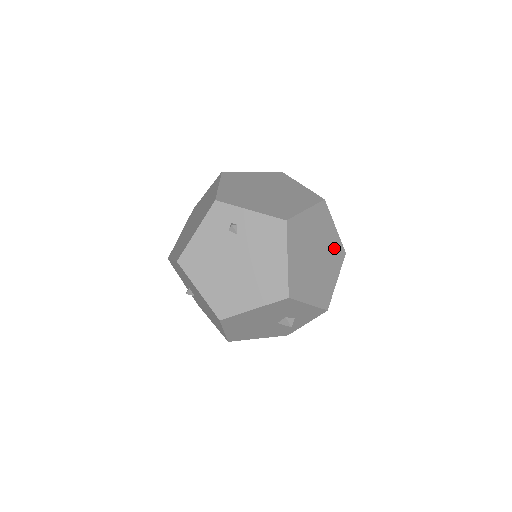
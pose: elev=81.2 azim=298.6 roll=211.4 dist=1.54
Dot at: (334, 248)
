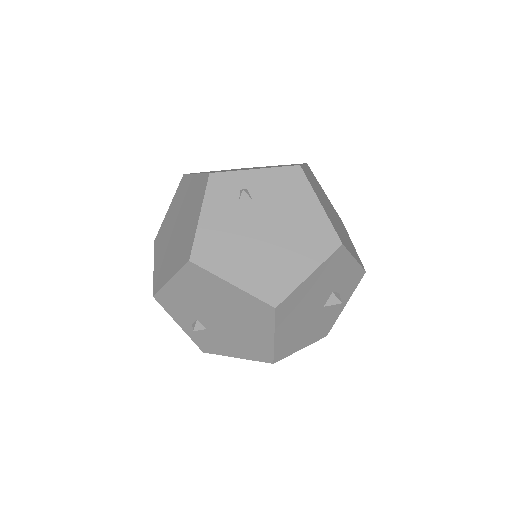
Dot at: (335, 212)
